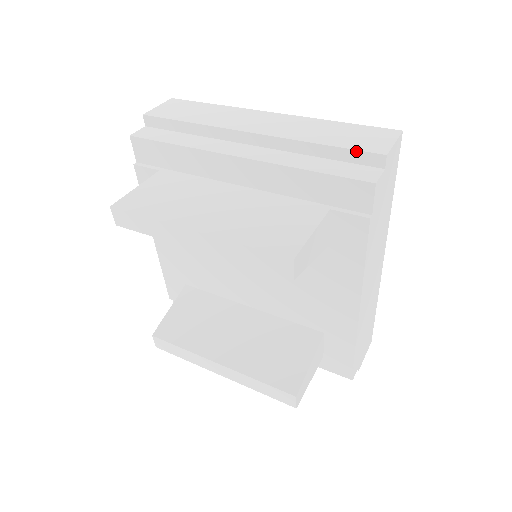
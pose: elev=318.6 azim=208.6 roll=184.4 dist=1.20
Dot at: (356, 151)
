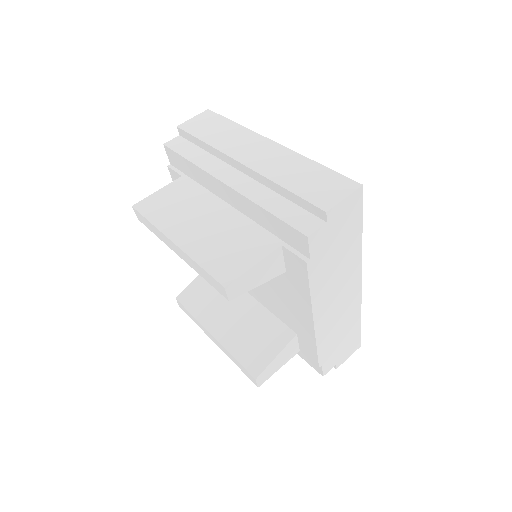
Dot at: (306, 201)
